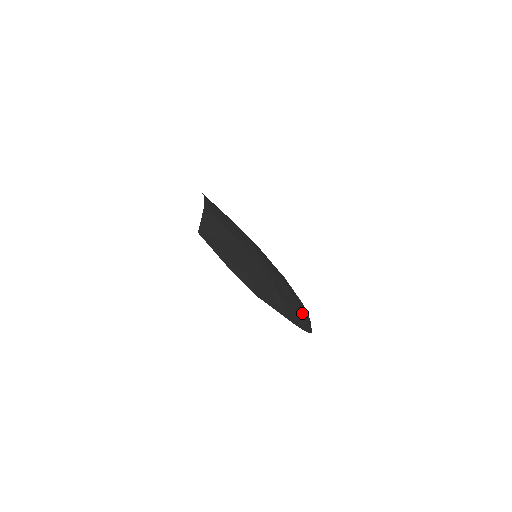
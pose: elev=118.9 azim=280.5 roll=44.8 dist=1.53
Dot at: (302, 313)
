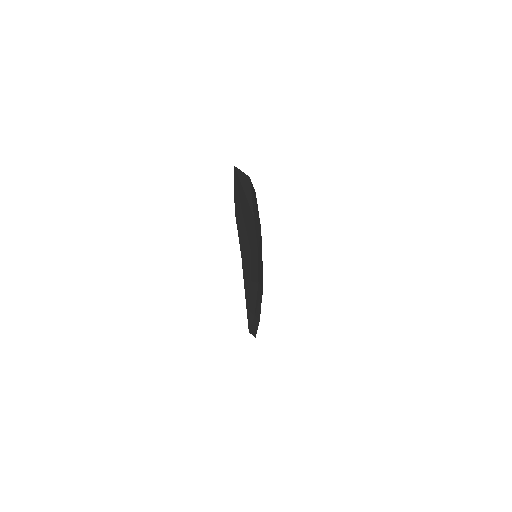
Dot at: (254, 303)
